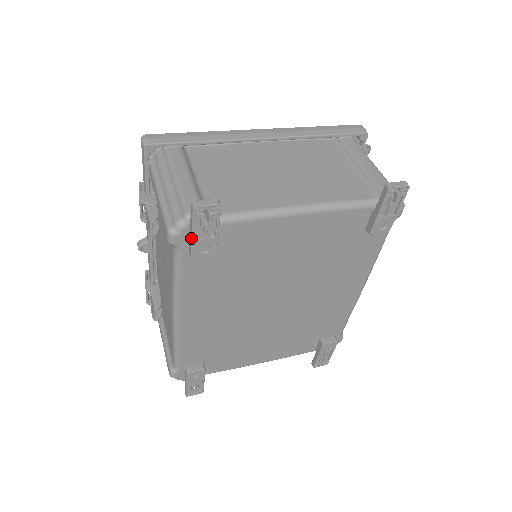
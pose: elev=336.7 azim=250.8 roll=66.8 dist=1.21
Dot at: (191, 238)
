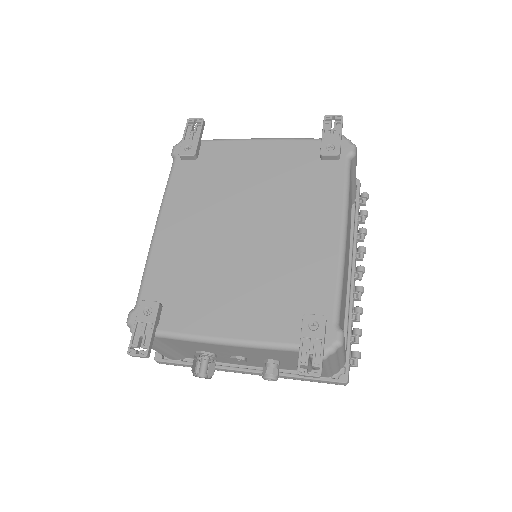
Dot at: (182, 140)
